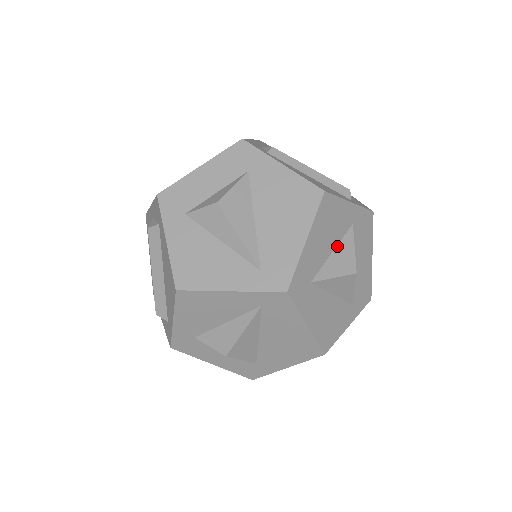
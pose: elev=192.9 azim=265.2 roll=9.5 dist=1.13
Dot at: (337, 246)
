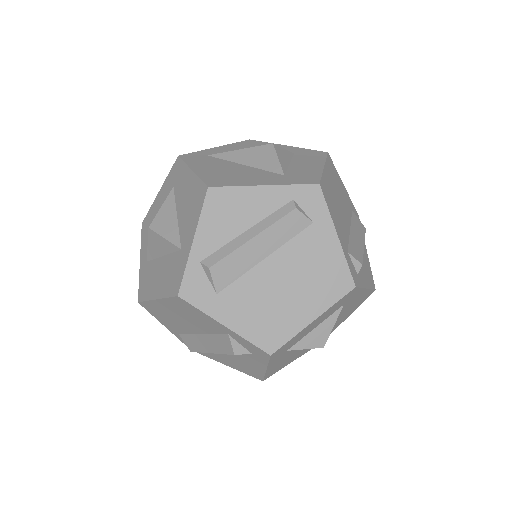
Dot at: occluded
